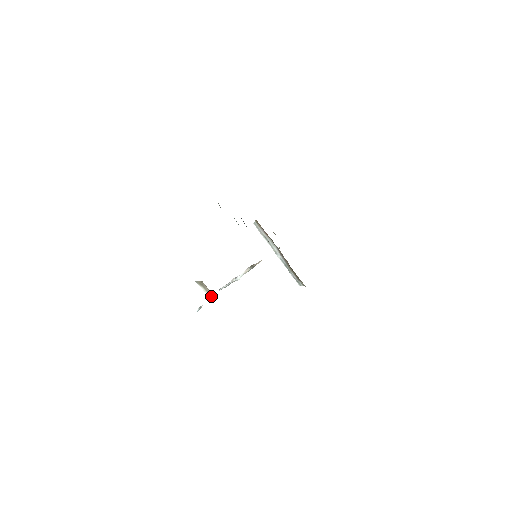
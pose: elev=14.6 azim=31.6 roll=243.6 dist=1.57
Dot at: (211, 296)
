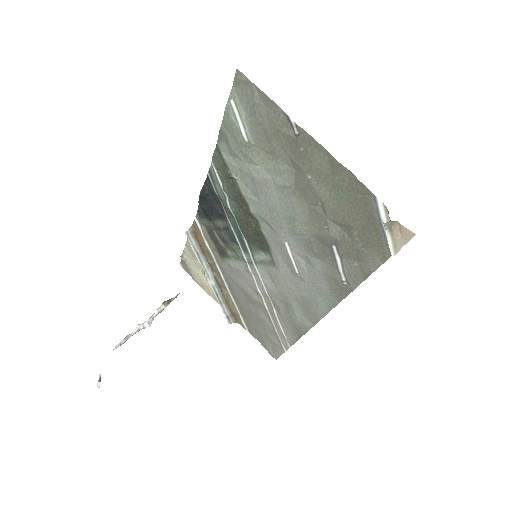
Dot at: (395, 250)
